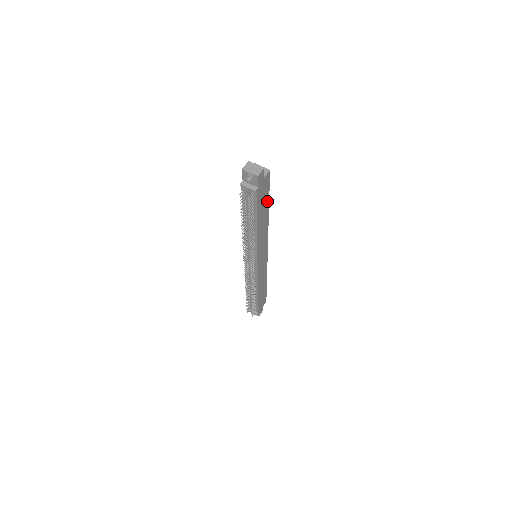
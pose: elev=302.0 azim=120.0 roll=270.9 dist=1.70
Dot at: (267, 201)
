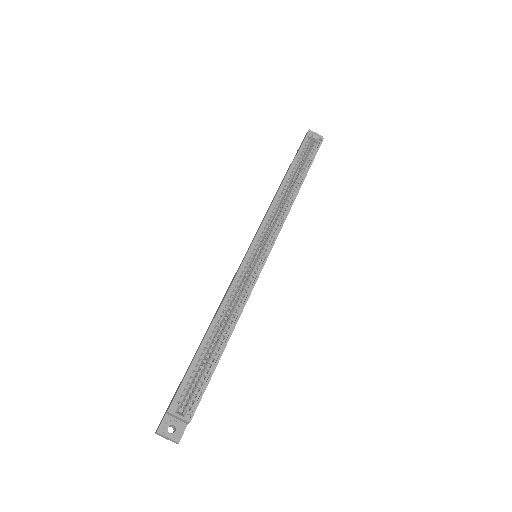
Dot at: (216, 364)
